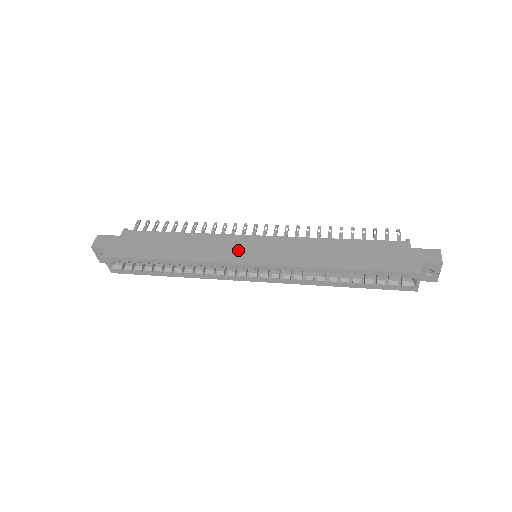
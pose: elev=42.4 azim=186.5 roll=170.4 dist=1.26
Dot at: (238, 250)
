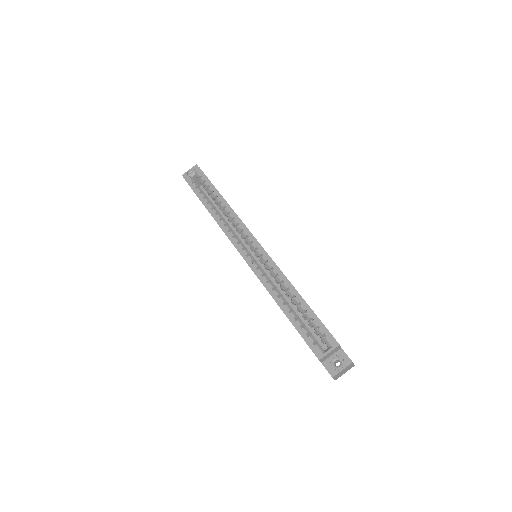
Dot at: occluded
